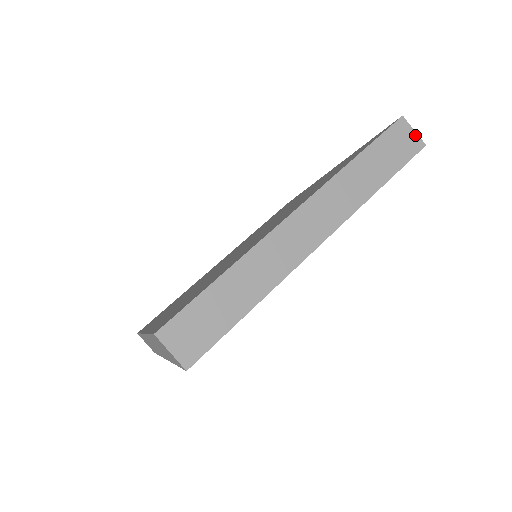
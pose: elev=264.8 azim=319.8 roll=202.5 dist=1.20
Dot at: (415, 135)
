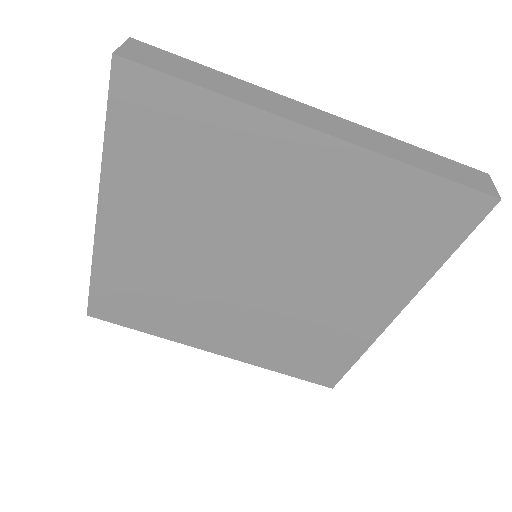
Dot at: (493, 188)
